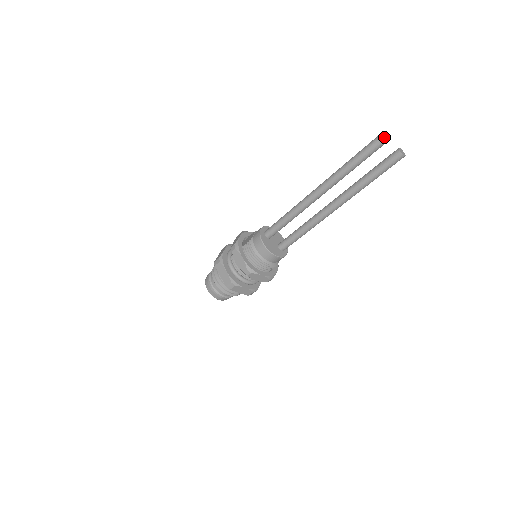
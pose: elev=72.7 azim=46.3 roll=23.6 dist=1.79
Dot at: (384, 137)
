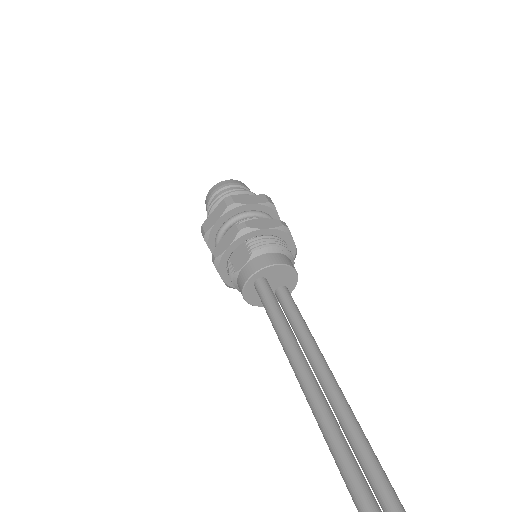
Dot at: out of frame
